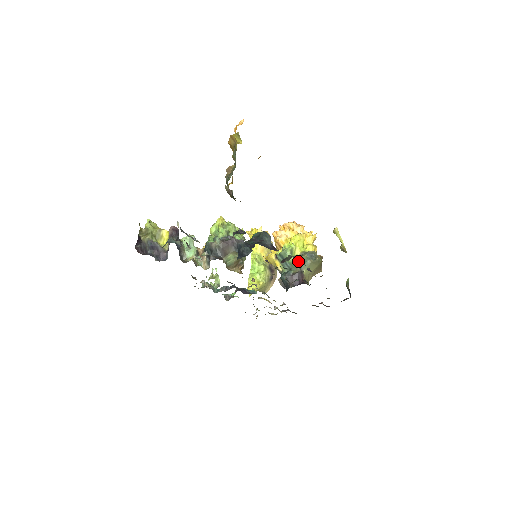
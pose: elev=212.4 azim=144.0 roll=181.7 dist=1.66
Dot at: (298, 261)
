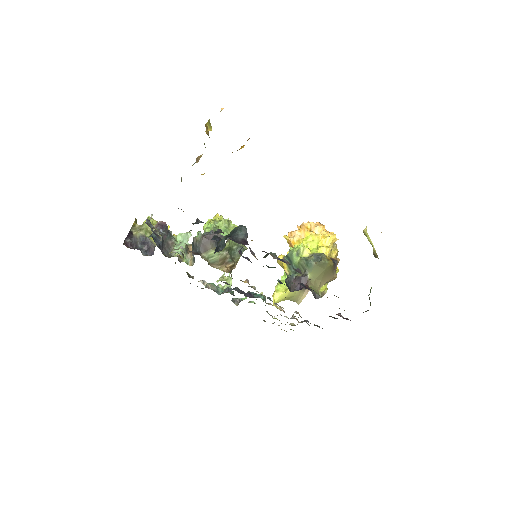
Dot at: (276, 258)
